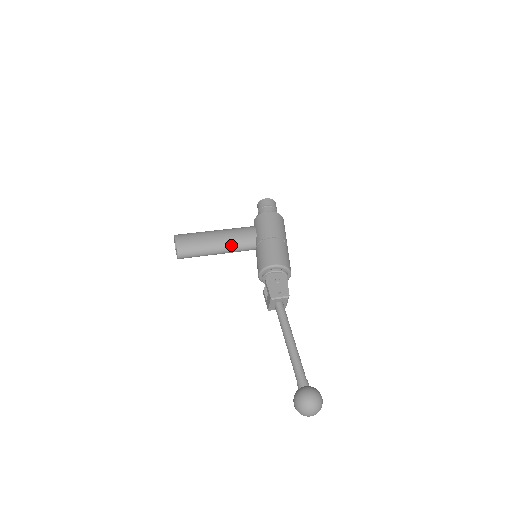
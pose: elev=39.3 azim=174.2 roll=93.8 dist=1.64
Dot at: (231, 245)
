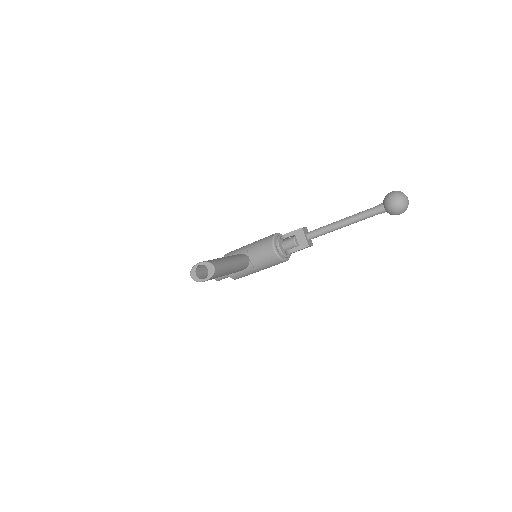
Dot at: (234, 257)
